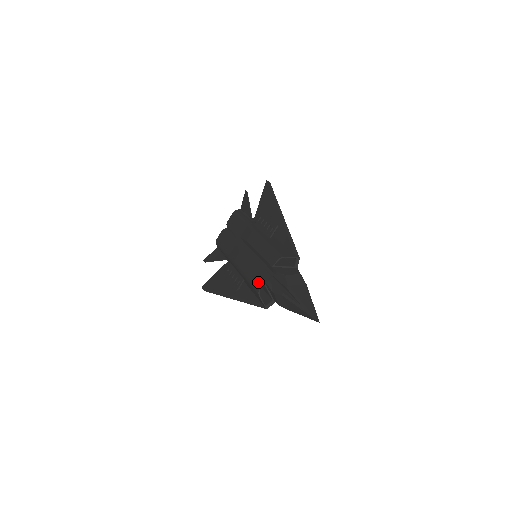
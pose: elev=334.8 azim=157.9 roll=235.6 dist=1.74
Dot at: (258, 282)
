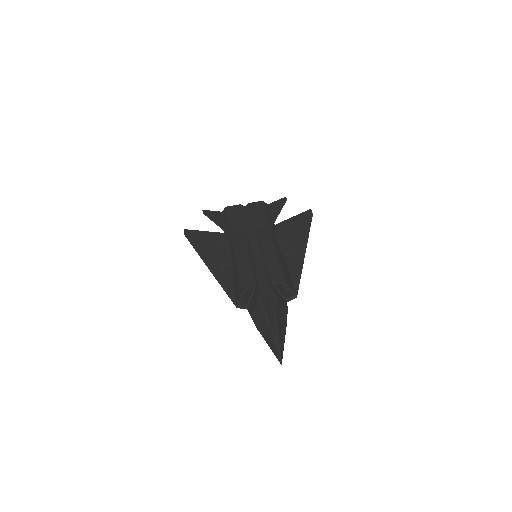
Dot at: (250, 282)
